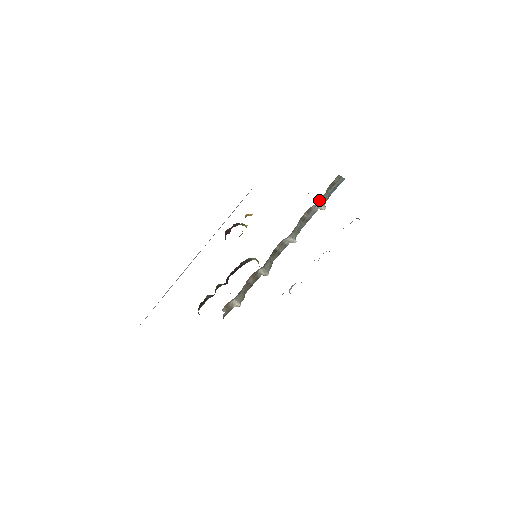
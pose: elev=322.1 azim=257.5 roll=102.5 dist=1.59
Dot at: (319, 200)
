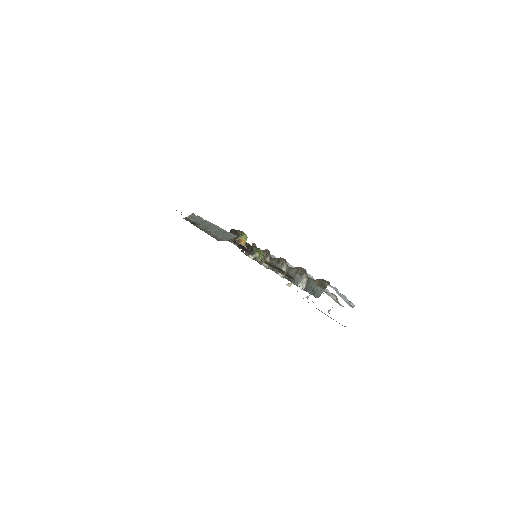
Dot at: (308, 278)
